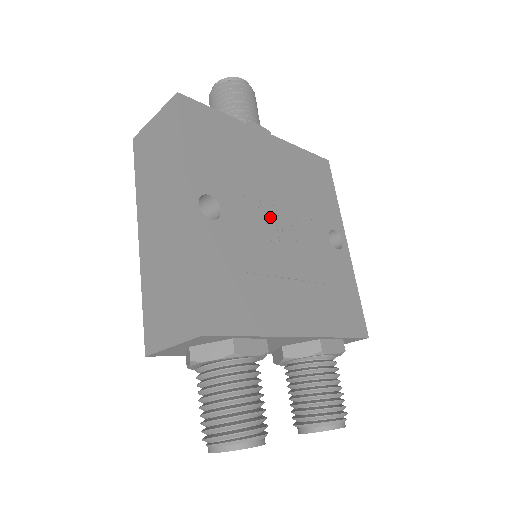
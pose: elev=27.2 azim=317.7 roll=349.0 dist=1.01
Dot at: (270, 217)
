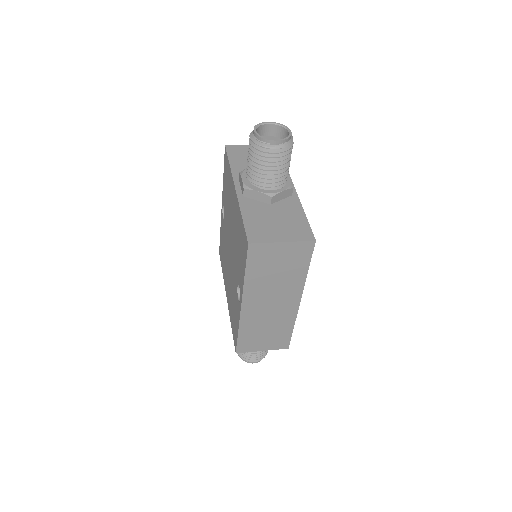
Dot at: occluded
